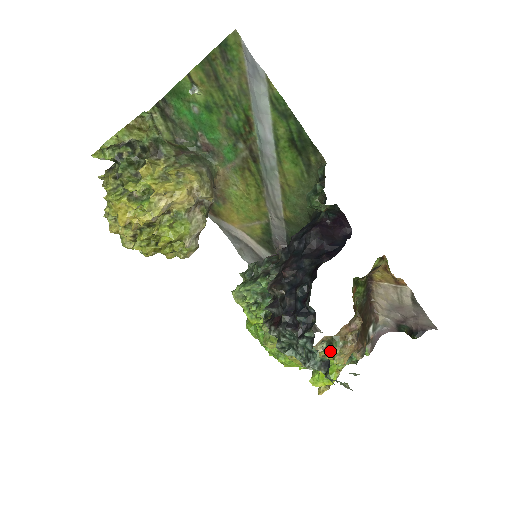
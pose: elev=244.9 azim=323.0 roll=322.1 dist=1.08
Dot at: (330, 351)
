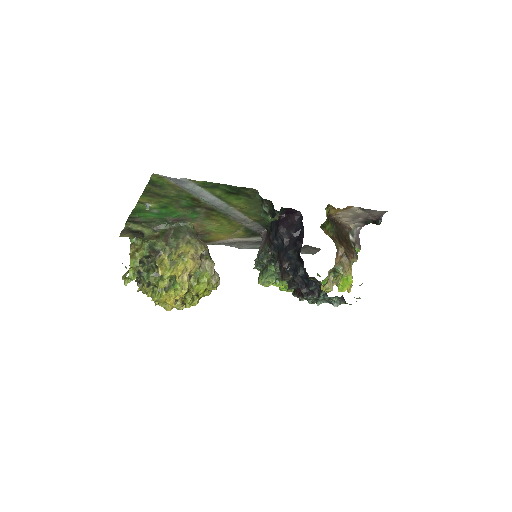
Dot at: occluded
